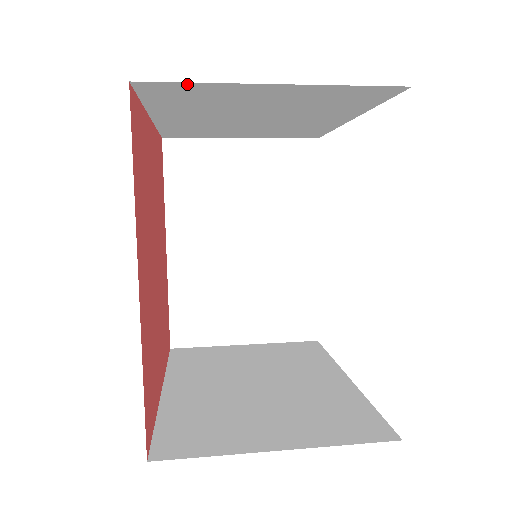
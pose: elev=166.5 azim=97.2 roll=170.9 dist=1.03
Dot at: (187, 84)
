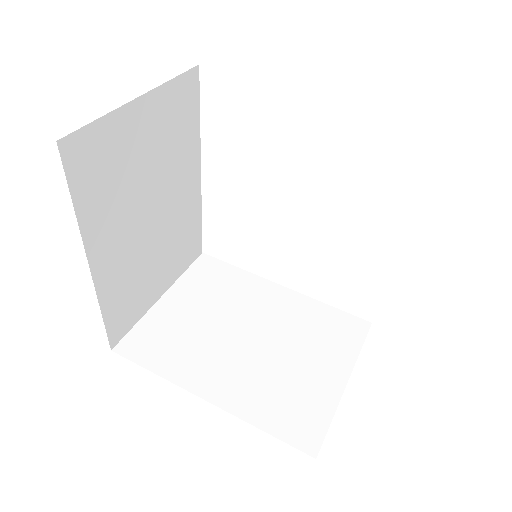
Dot at: occluded
